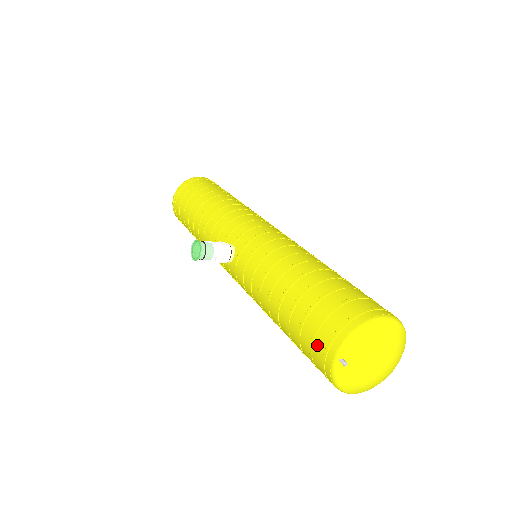
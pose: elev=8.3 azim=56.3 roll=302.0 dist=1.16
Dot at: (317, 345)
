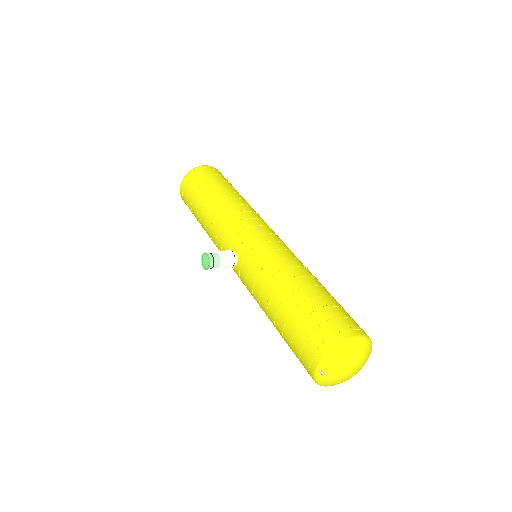
Dot at: (303, 356)
